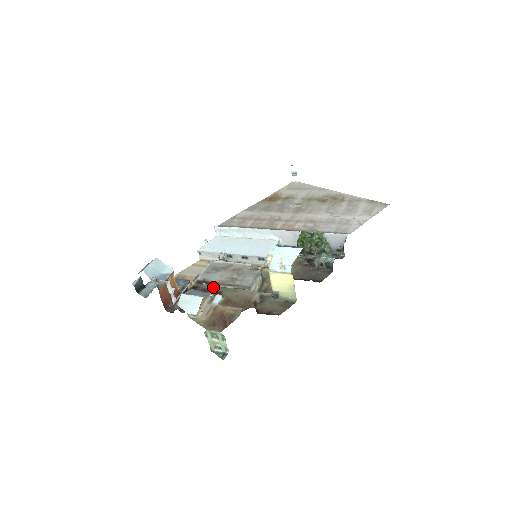
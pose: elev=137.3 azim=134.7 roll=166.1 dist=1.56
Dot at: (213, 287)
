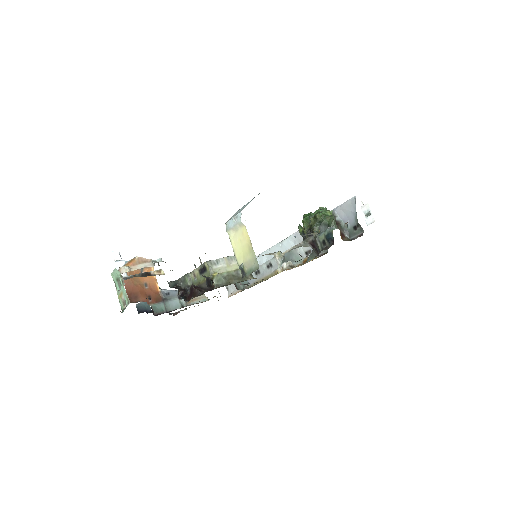
Dot at: occluded
